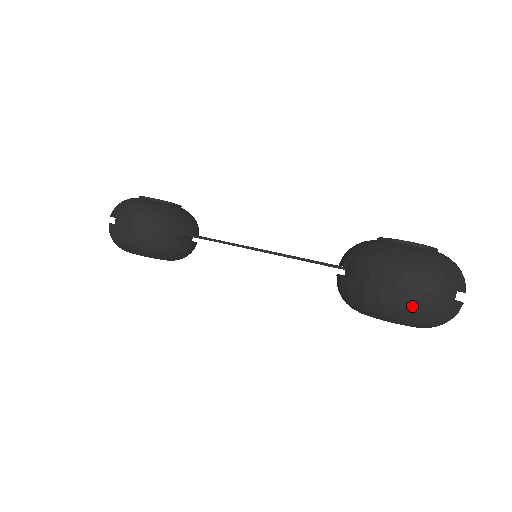
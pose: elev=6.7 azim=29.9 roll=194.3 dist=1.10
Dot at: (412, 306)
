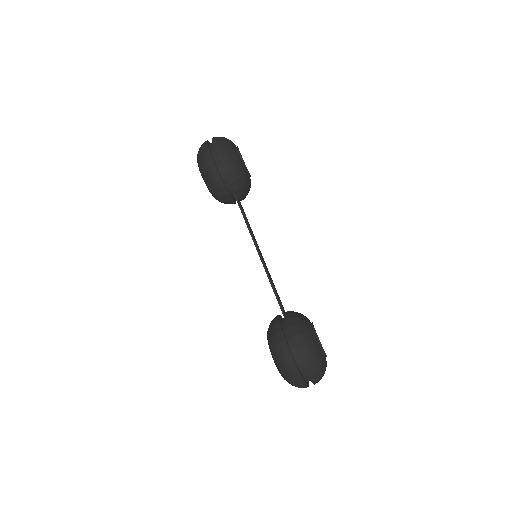
Dot at: (290, 370)
